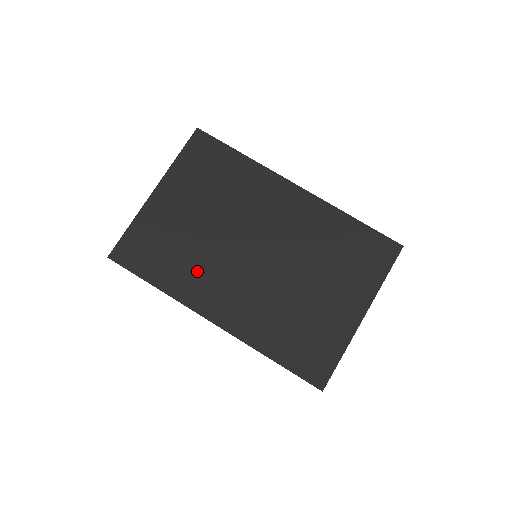
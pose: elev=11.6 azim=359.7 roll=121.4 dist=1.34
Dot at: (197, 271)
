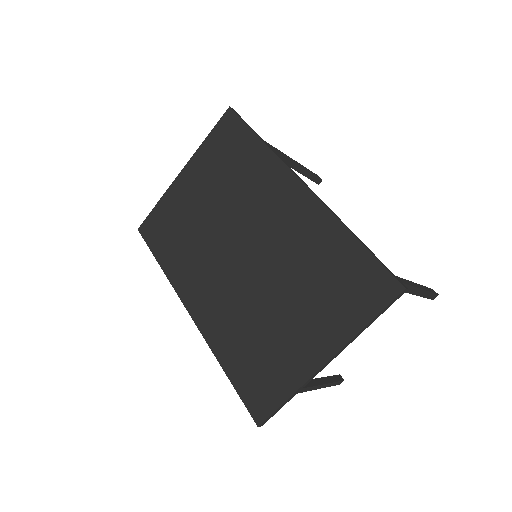
Dot at: (191, 259)
